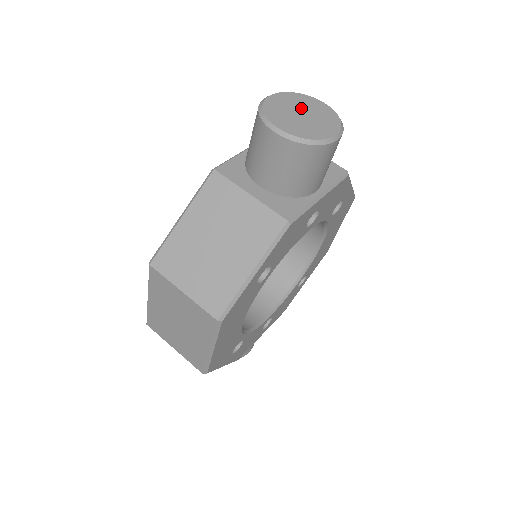
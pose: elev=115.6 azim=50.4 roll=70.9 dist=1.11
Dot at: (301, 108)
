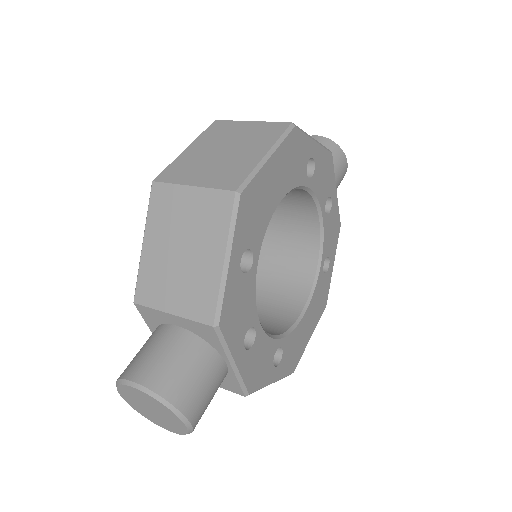
Dot at: occluded
